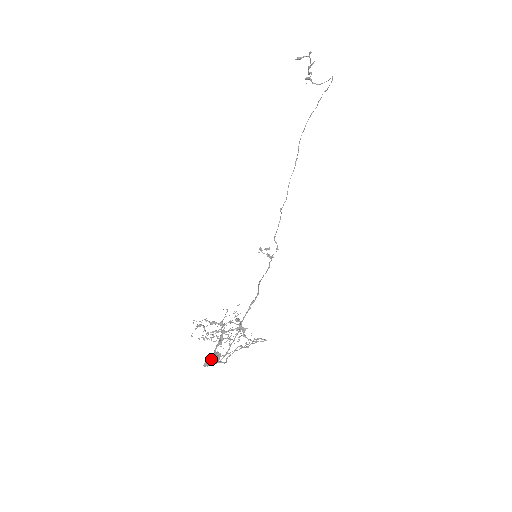
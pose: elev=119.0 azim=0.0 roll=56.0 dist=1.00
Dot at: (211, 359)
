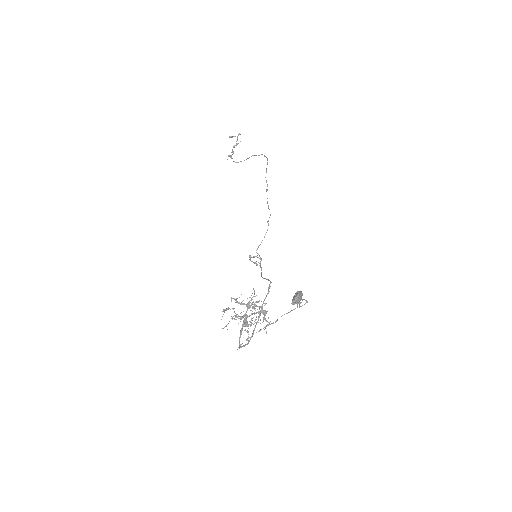
Dot at: (299, 294)
